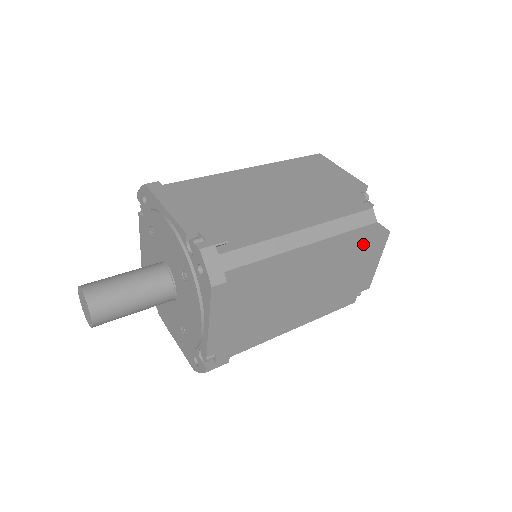
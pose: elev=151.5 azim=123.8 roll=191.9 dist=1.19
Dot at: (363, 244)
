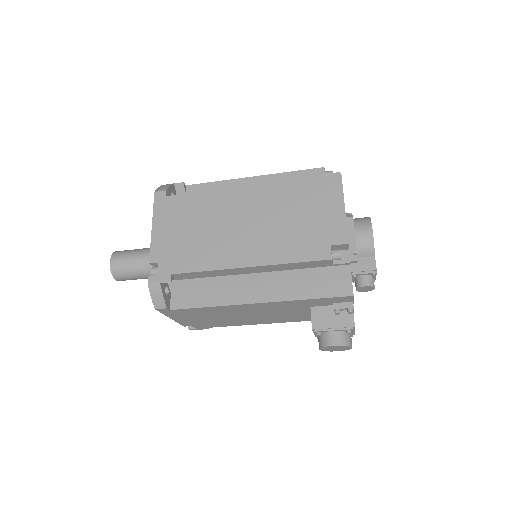
Dot at: (306, 182)
